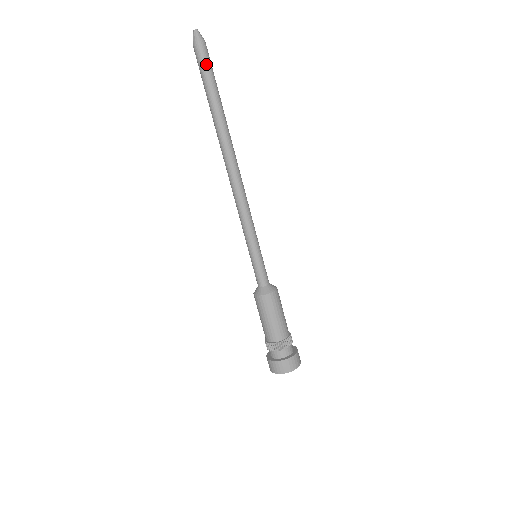
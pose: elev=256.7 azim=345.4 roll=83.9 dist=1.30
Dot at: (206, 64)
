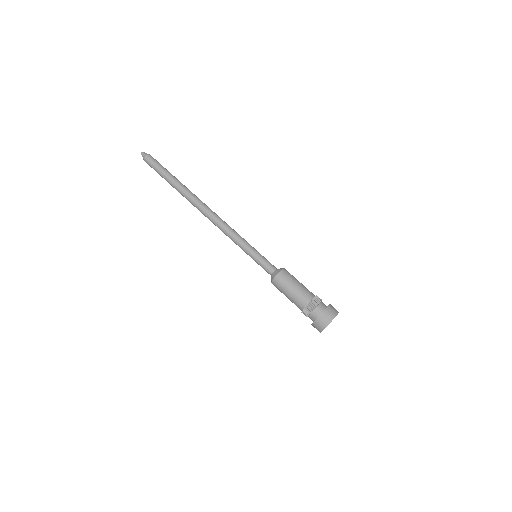
Dot at: occluded
